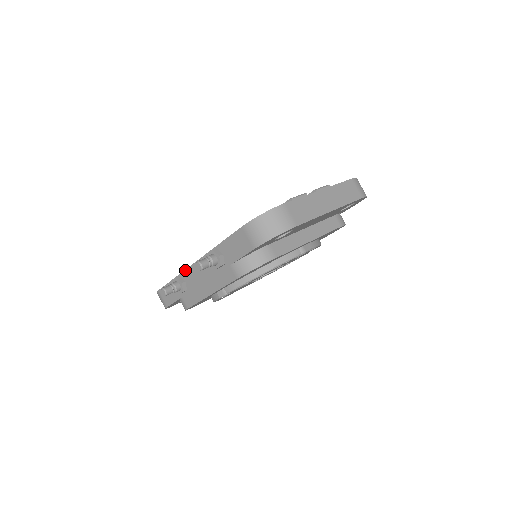
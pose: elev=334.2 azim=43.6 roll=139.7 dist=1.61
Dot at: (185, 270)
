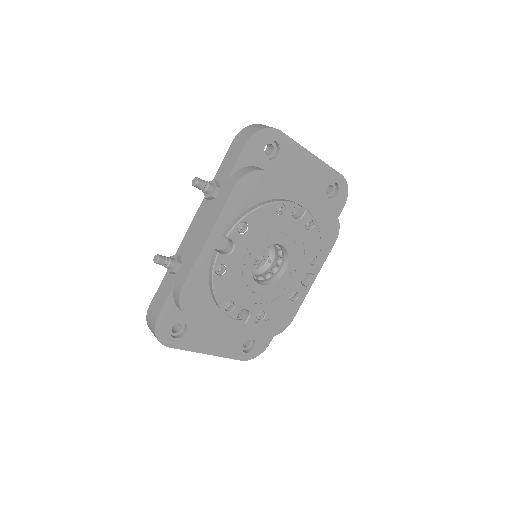
Dot at: (181, 243)
